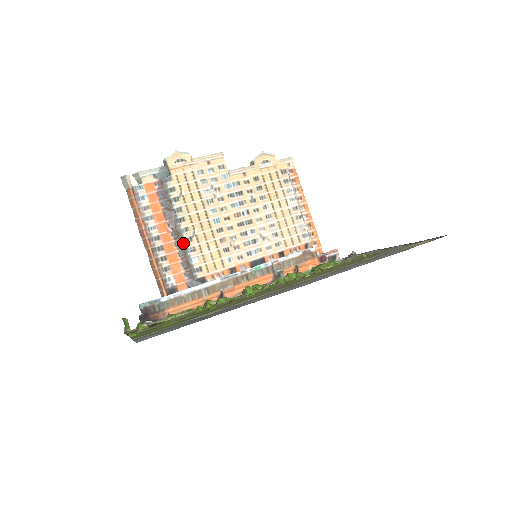
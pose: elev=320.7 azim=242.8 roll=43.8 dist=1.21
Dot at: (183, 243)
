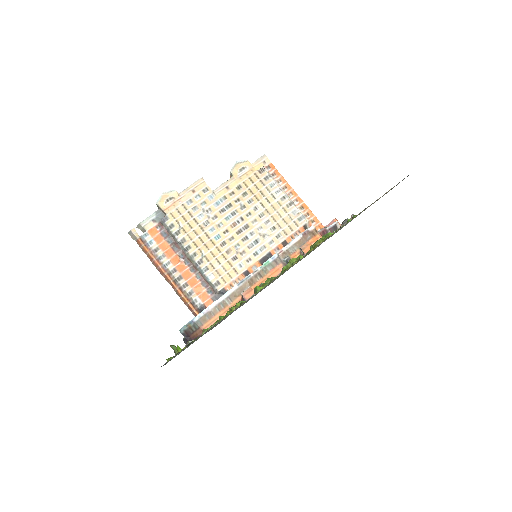
Dot at: (196, 267)
